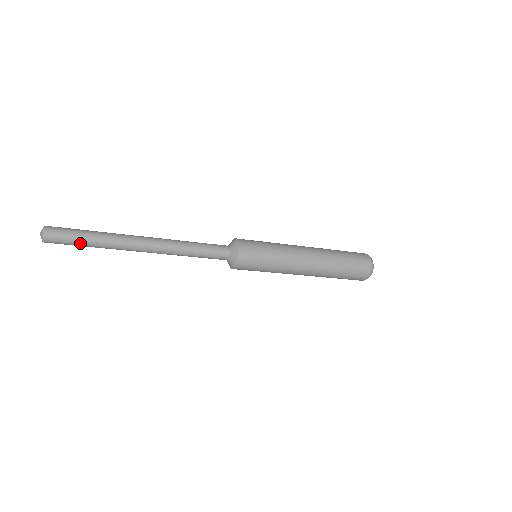
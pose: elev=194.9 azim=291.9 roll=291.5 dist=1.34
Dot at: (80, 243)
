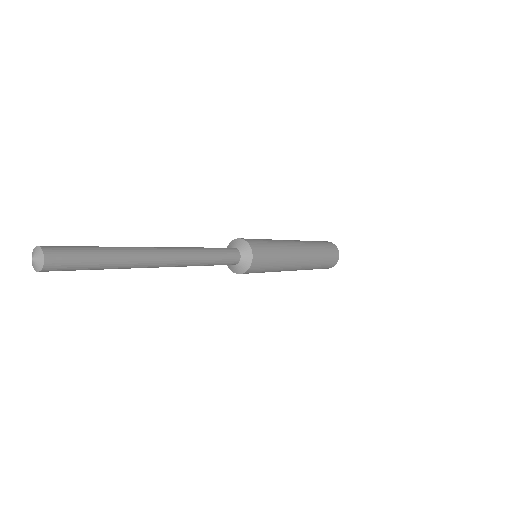
Dot at: (91, 267)
